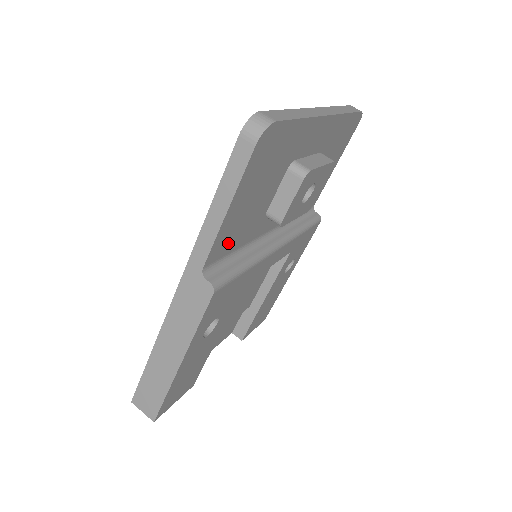
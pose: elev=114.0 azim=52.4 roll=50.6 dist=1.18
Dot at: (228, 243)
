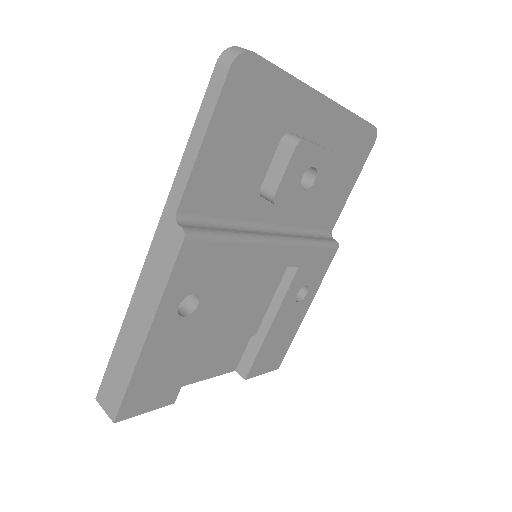
Dot at: (210, 198)
